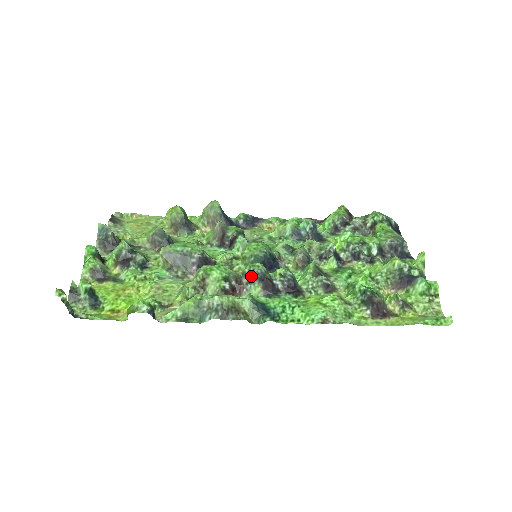
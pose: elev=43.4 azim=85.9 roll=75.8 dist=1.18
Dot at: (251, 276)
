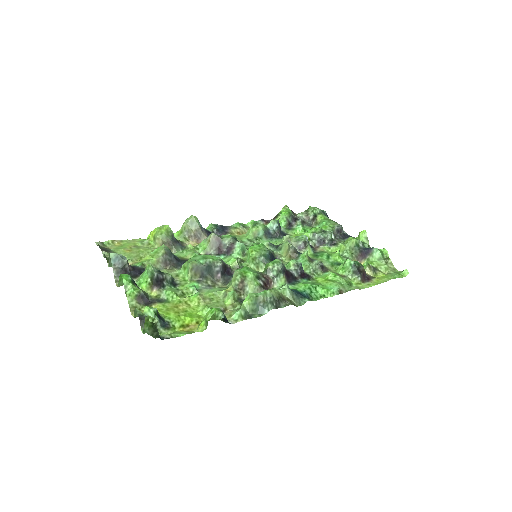
Dot at: (276, 271)
